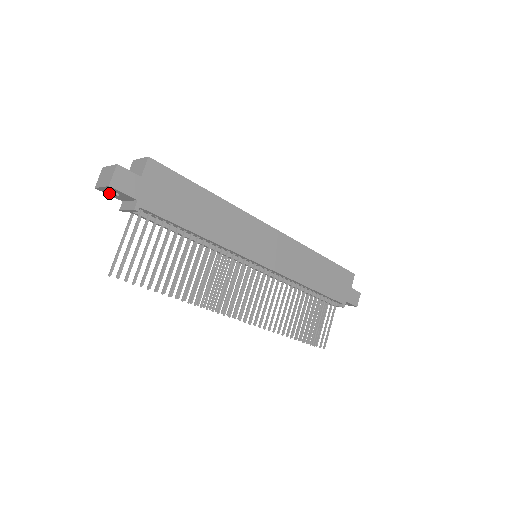
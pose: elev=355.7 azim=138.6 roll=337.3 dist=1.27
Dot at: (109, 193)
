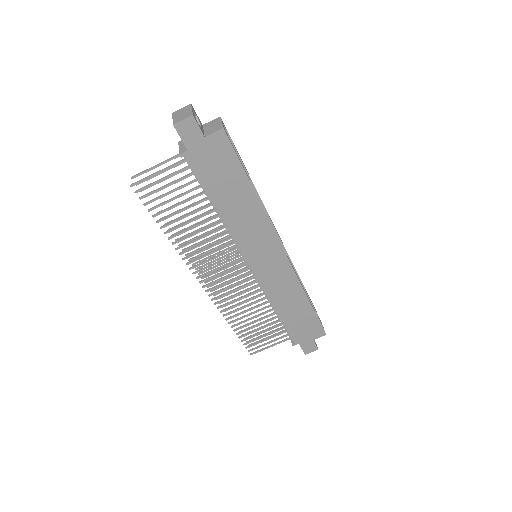
Dot at: occluded
